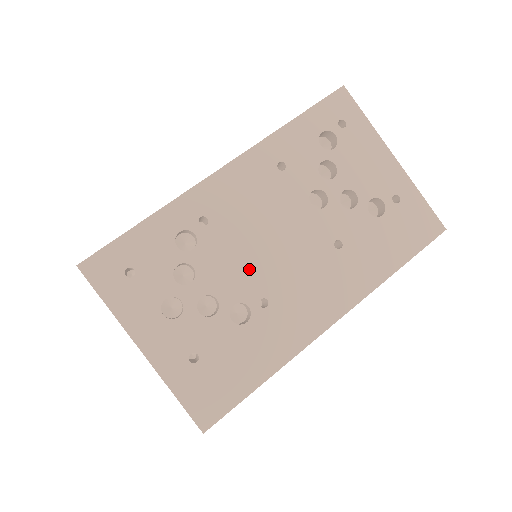
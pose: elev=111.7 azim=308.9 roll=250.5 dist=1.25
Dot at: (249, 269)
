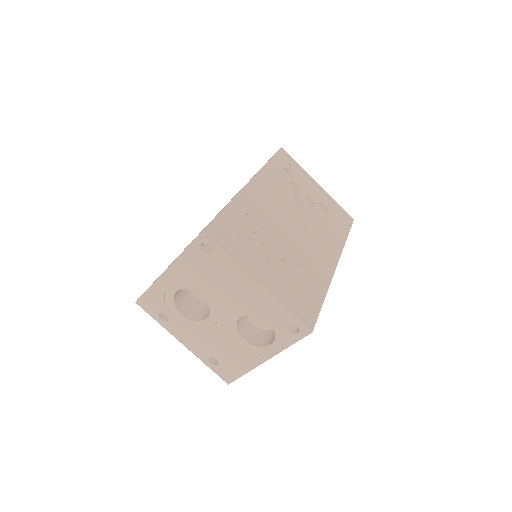
Dot at: (287, 236)
